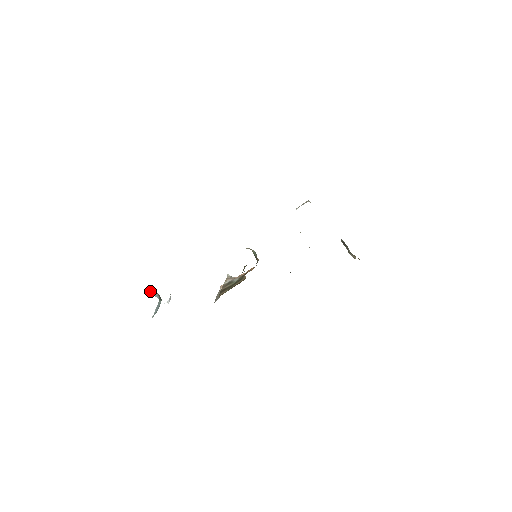
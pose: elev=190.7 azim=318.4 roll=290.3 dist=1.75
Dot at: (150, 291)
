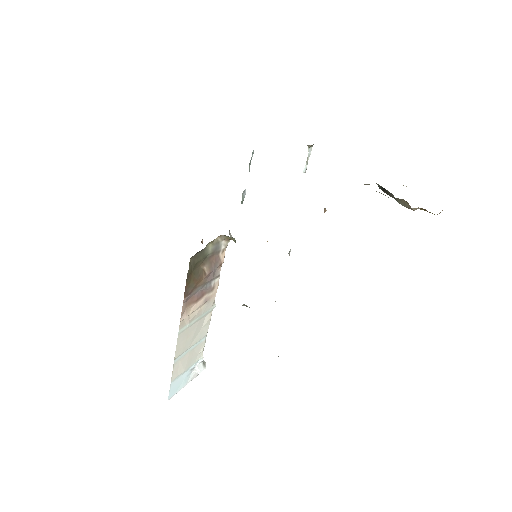
Dot at: occluded
